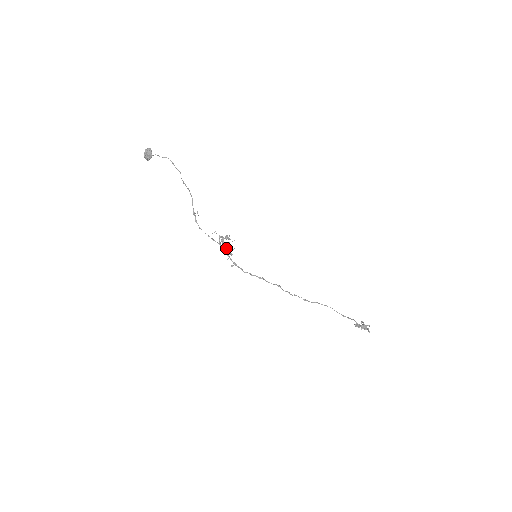
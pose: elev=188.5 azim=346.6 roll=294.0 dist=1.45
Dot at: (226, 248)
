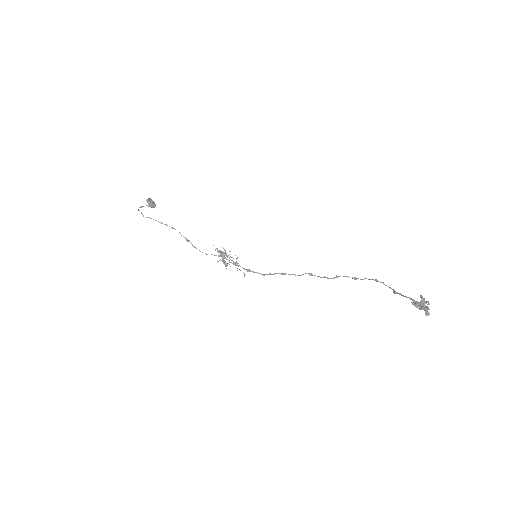
Dot at: (223, 263)
